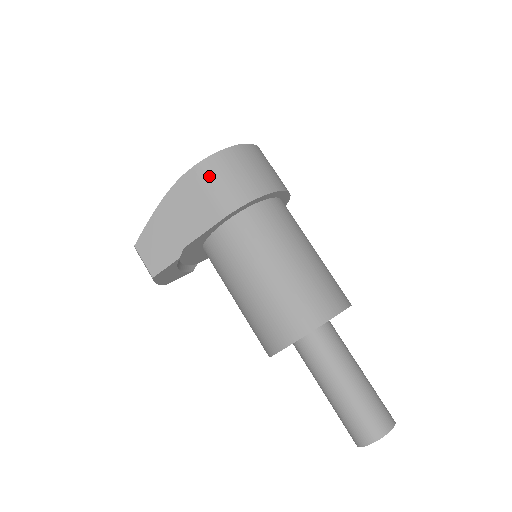
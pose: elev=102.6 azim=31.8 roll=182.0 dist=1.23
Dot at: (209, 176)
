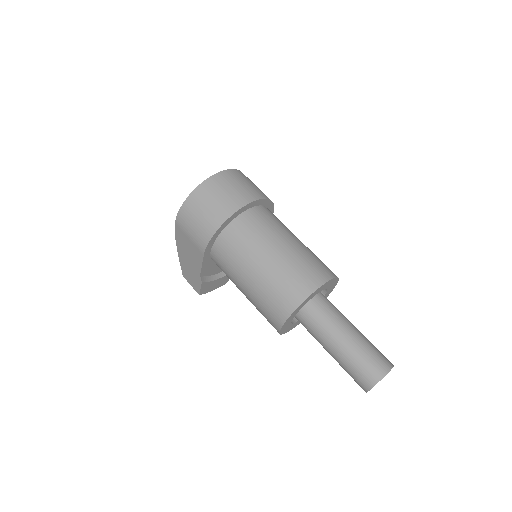
Dot at: (184, 226)
